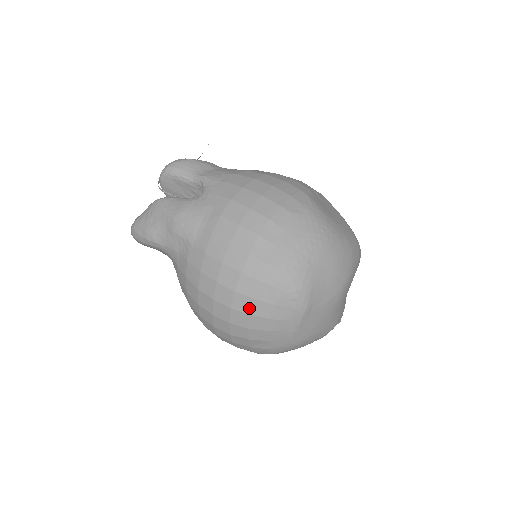
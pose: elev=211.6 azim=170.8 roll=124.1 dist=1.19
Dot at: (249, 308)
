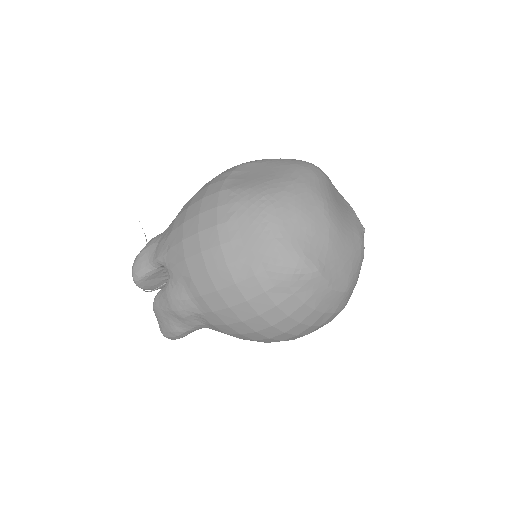
Dot at: (282, 314)
